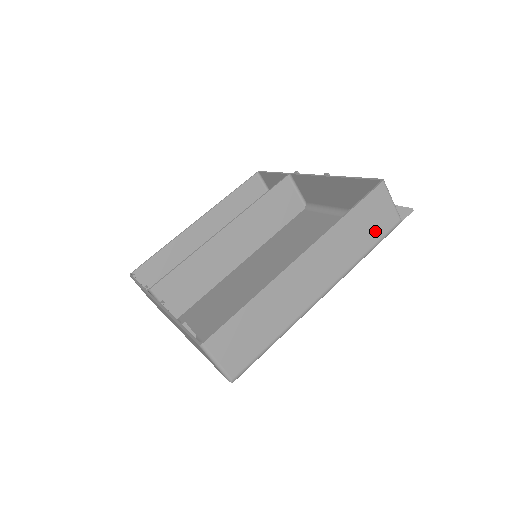
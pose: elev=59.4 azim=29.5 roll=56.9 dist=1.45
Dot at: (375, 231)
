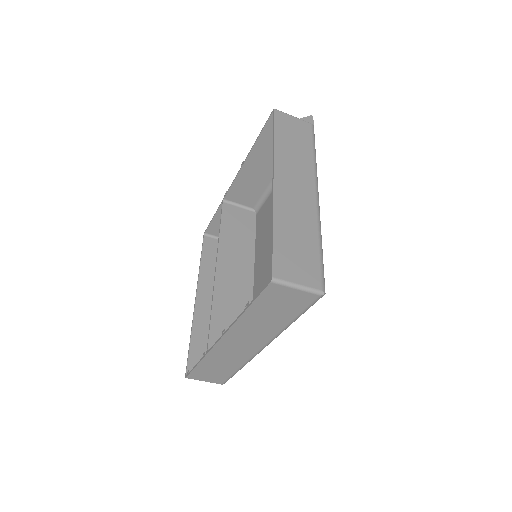
Dot at: (304, 139)
